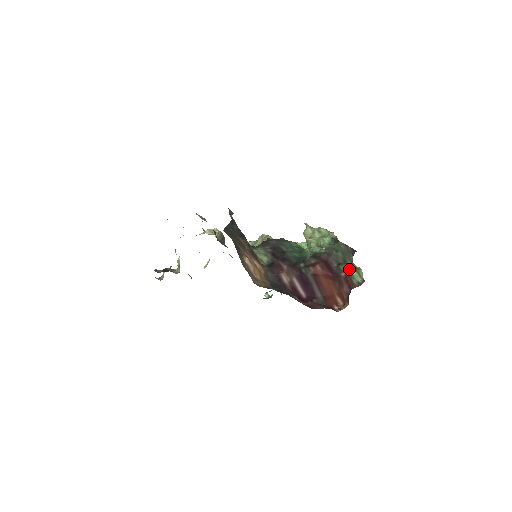
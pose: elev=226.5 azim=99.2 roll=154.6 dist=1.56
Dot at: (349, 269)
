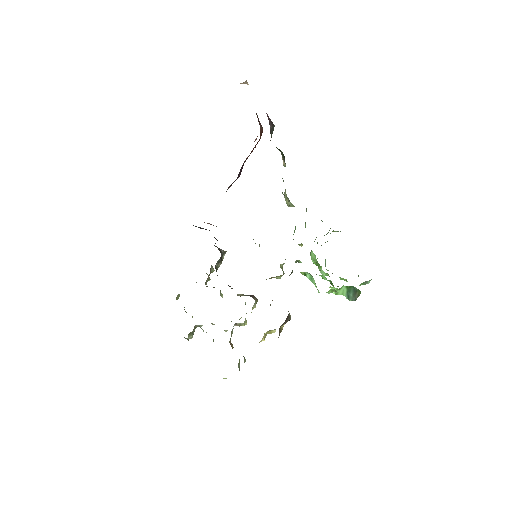
Dot at: occluded
